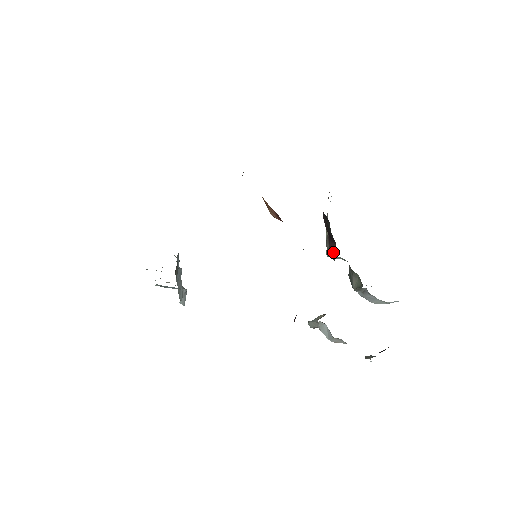
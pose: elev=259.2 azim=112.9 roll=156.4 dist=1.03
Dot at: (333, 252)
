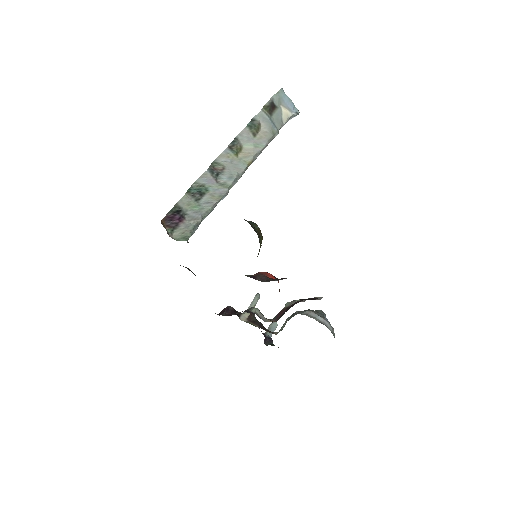
Dot at: (278, 316)
